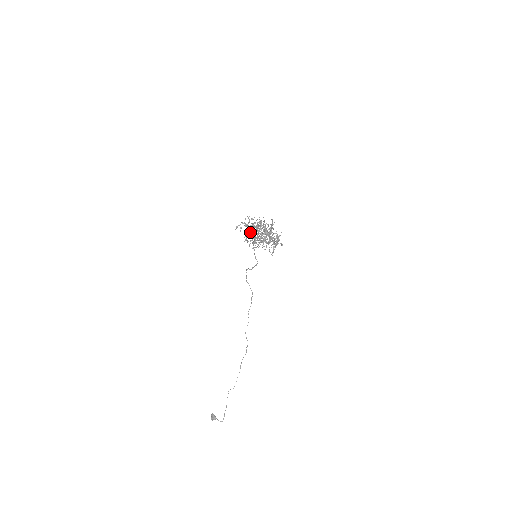
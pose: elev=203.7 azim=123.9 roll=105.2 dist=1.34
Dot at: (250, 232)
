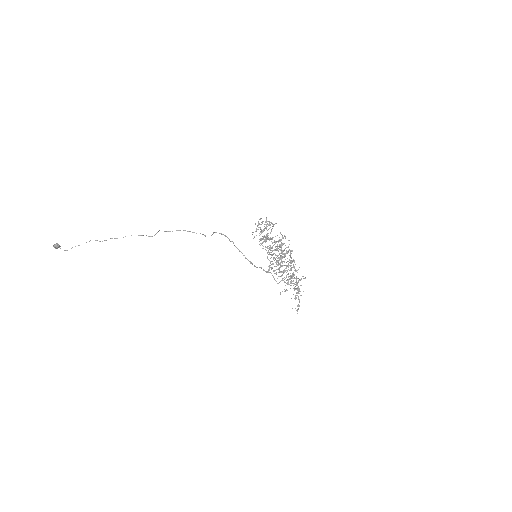
Dot at: (266, 229)
